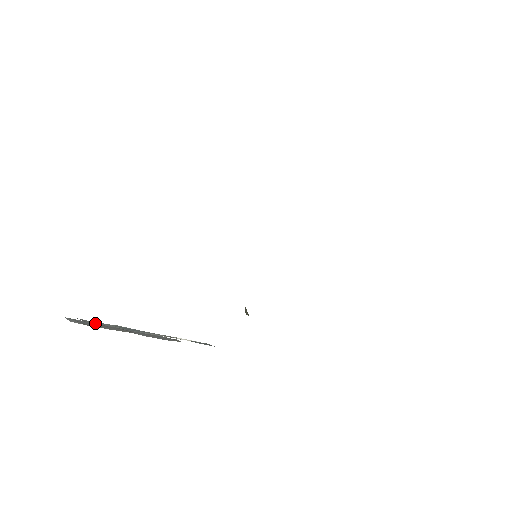
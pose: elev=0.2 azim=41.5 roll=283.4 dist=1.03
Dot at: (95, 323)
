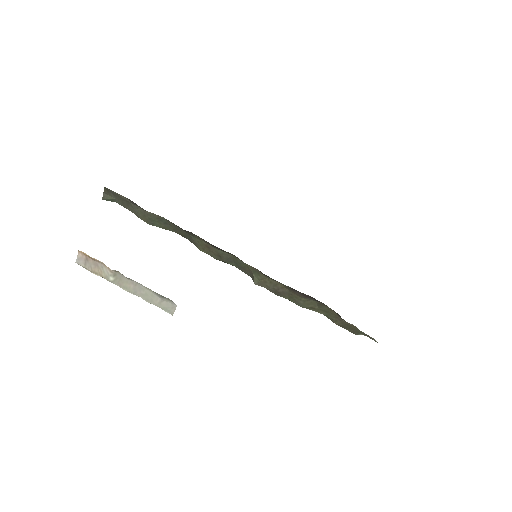
Dot at: occluded
